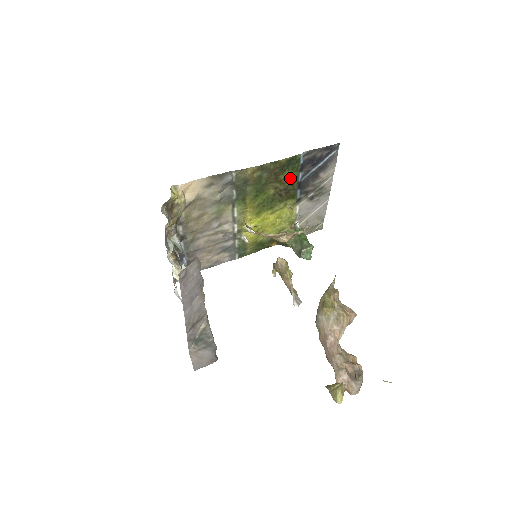
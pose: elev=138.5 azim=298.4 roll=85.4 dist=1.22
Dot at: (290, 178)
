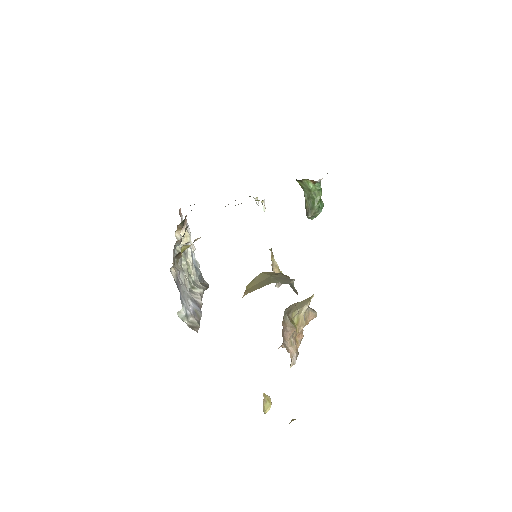
Dot at: occluded
